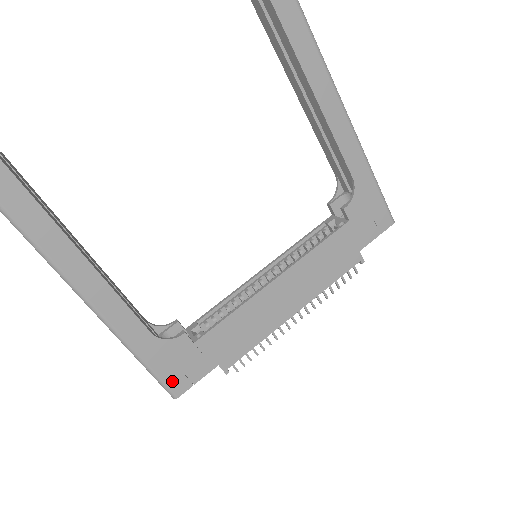
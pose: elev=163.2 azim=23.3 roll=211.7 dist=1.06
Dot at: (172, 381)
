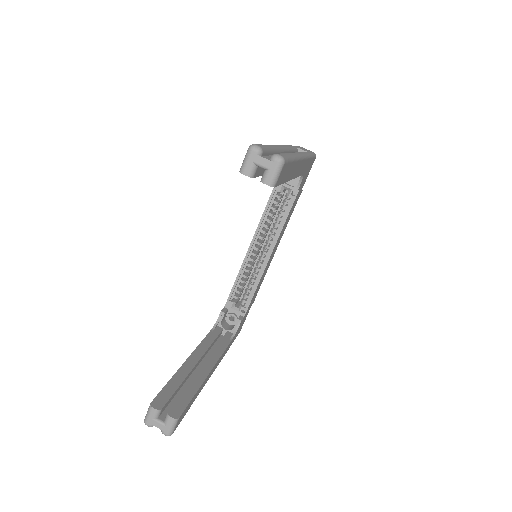
Dot at: occluded
